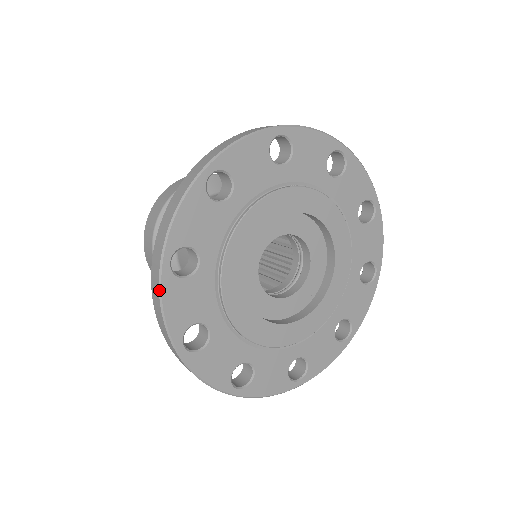
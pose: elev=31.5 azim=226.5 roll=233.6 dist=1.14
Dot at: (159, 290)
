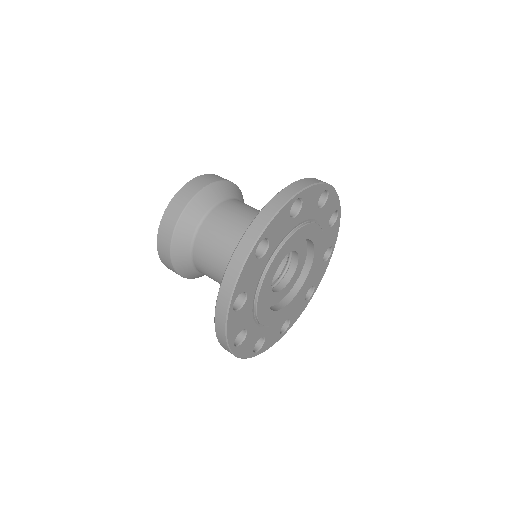
Dot at: (226, 323)
